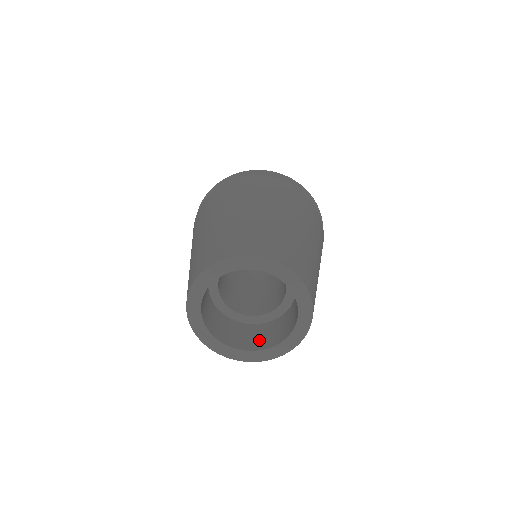
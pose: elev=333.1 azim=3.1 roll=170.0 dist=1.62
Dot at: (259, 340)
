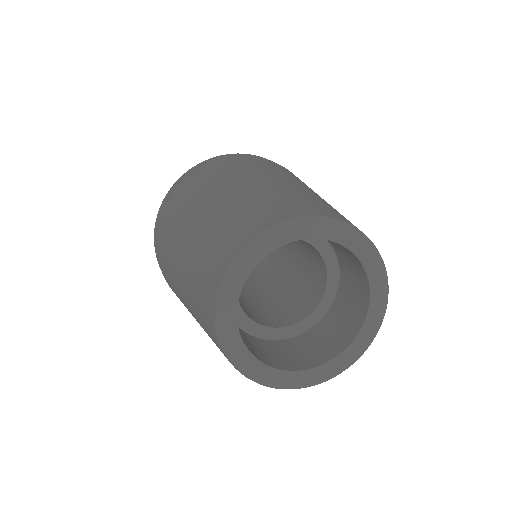
Dot at: (272, 357)
